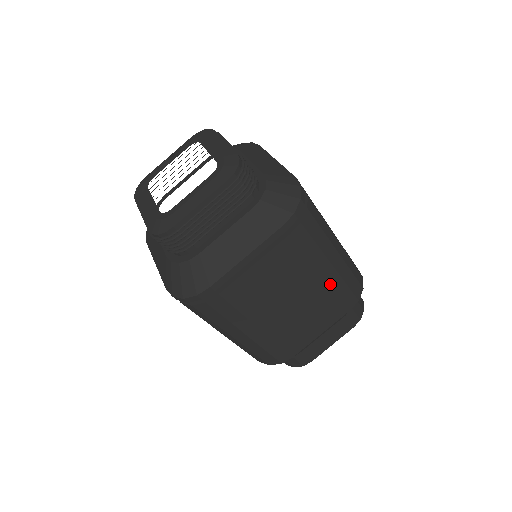
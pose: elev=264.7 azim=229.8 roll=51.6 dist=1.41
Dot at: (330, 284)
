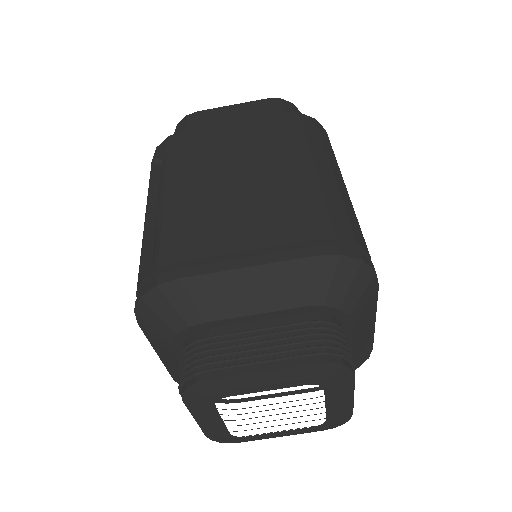
Dot at: occluded
